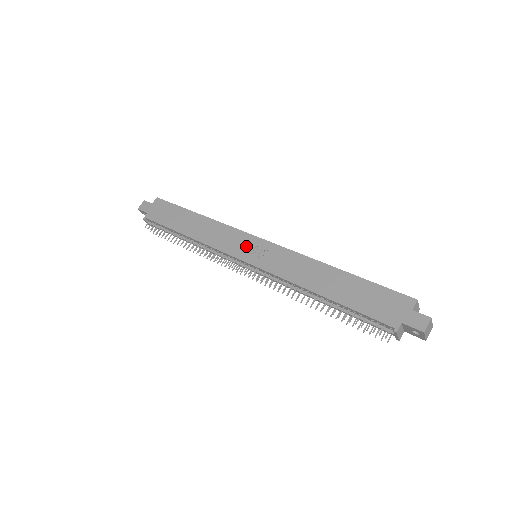
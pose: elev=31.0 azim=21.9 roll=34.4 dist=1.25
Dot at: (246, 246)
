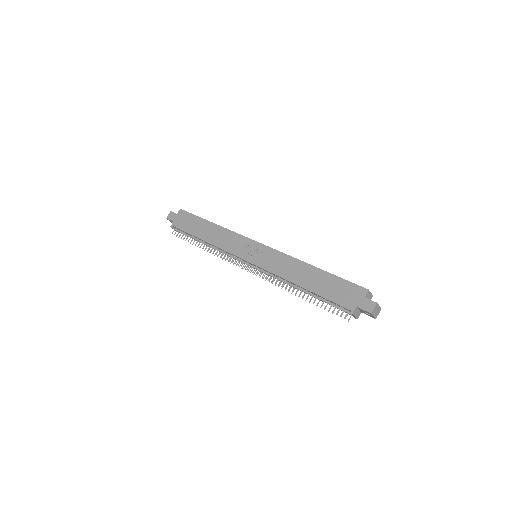
Dot at: (248, 249)
